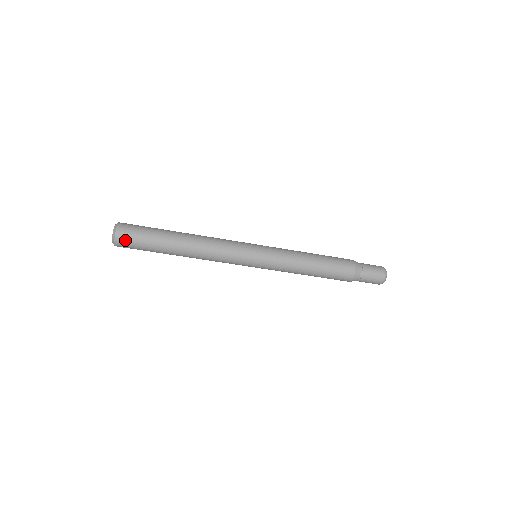
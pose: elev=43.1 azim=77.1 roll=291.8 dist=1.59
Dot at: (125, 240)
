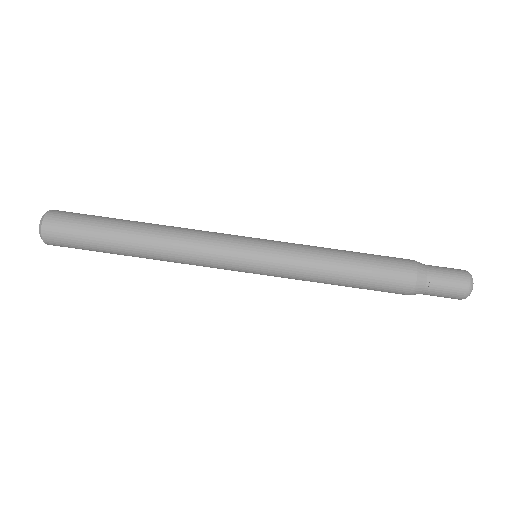
Dot at: (61, 215)
